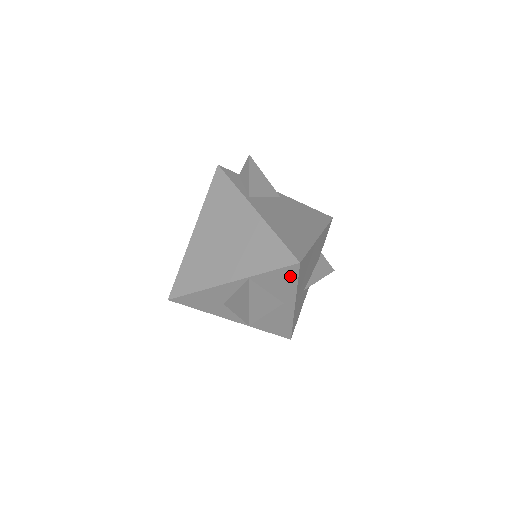
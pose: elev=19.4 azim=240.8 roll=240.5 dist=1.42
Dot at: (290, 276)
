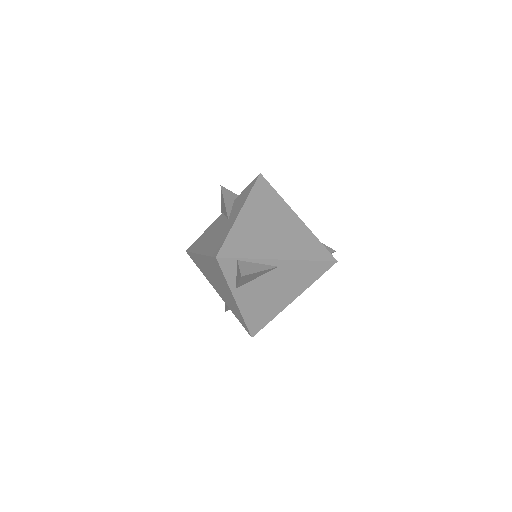
Dot at: occluded
